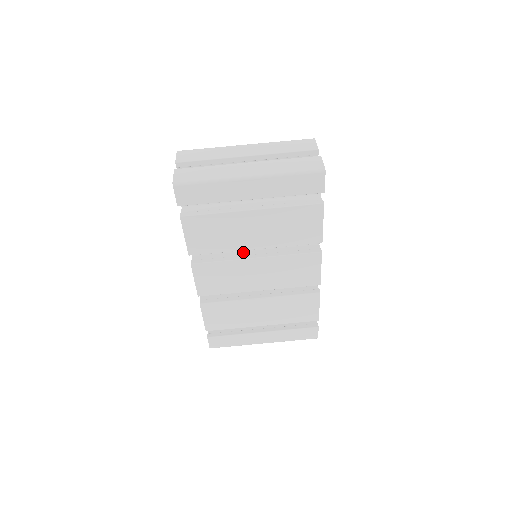
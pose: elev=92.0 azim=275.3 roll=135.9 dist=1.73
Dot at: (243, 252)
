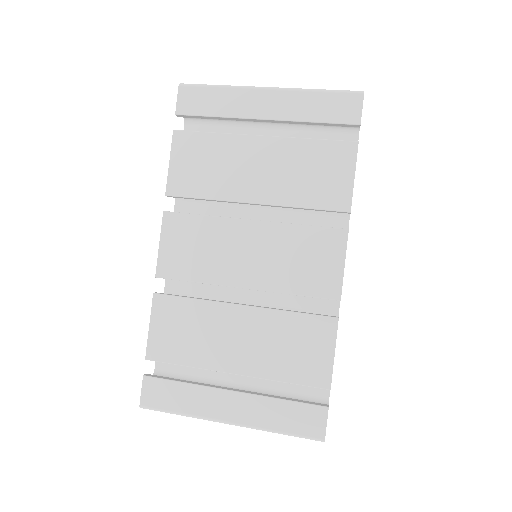
Dot at: occluded
